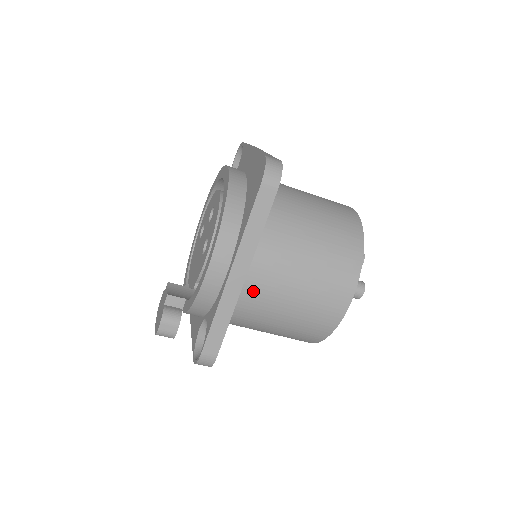
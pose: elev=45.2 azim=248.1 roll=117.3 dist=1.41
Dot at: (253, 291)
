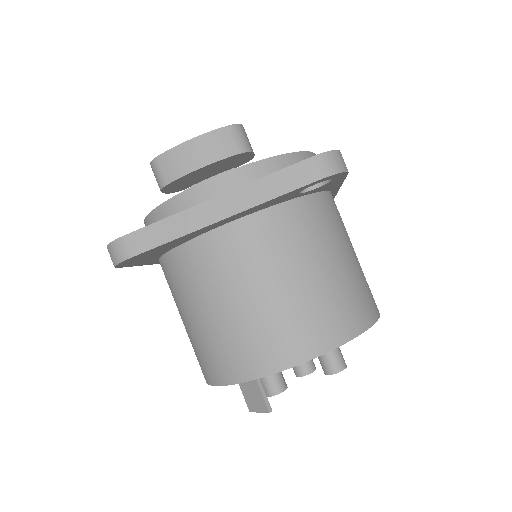
Dot at: (336, 206)
